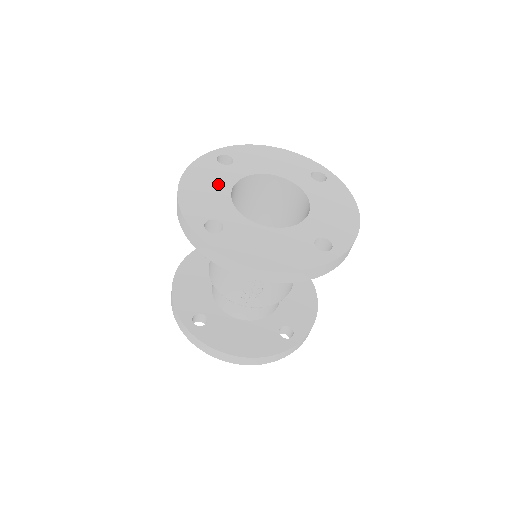
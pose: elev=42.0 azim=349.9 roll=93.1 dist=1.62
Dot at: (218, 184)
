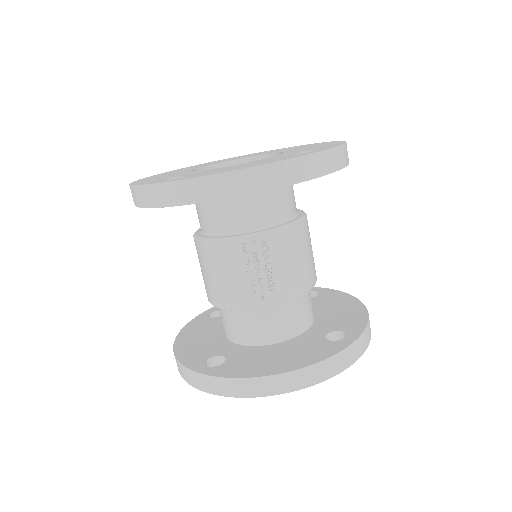
Dot at: (176, 173)
